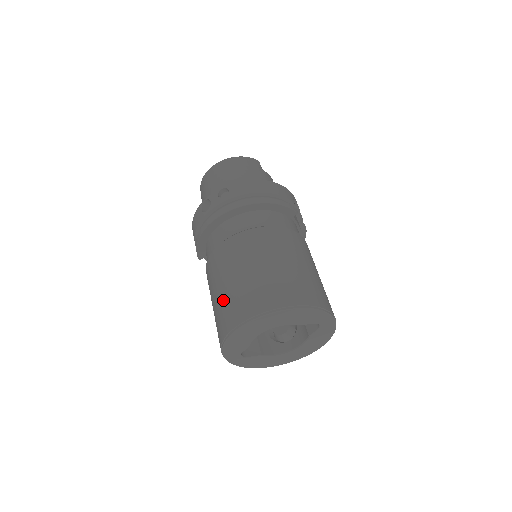
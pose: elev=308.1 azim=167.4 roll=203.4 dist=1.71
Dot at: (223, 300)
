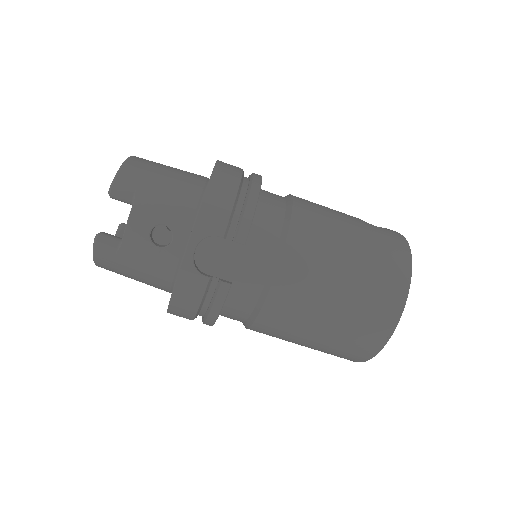
Dot at: occluded
